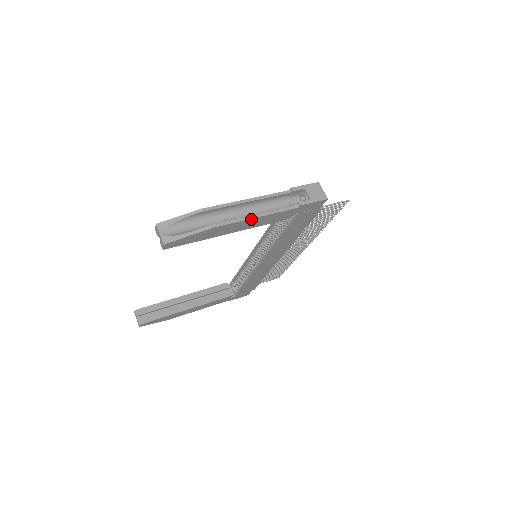
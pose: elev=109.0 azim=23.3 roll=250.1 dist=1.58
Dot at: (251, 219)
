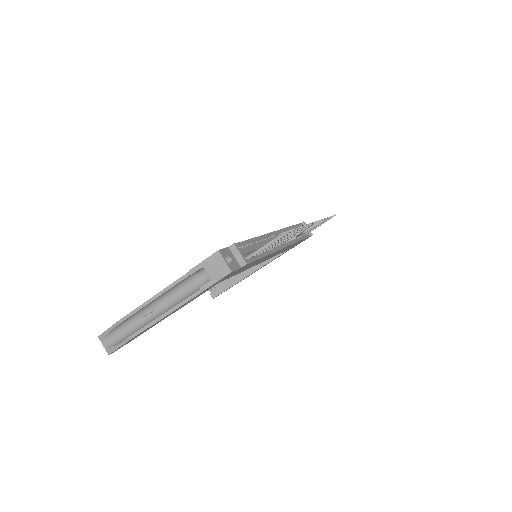
Dot at: (161, 319)
